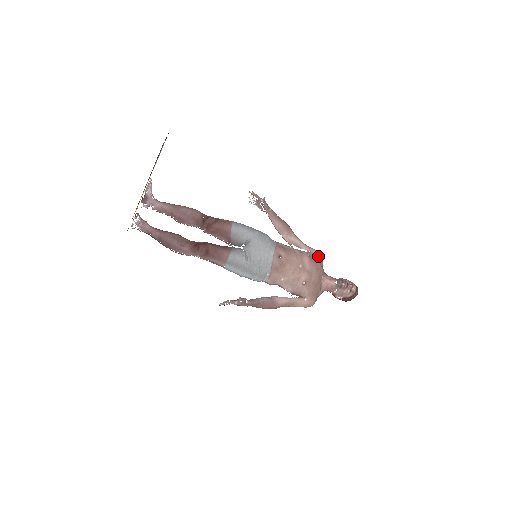
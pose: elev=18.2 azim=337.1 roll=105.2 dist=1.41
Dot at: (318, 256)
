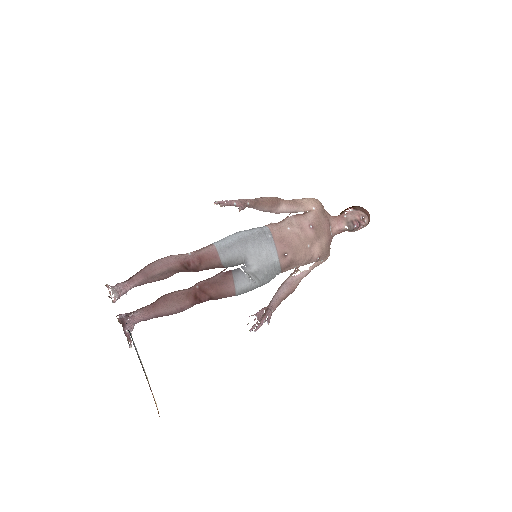
Dot at: (318, 210)
